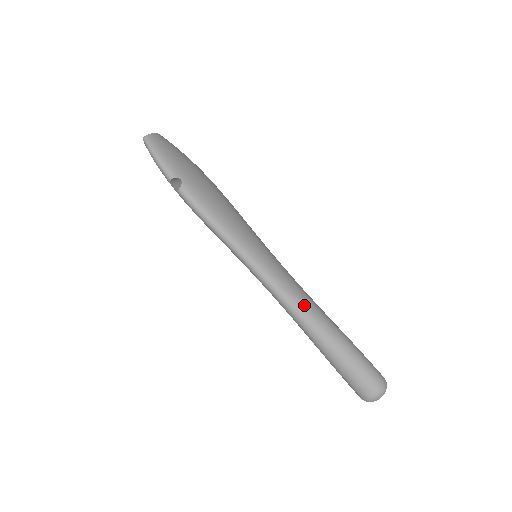
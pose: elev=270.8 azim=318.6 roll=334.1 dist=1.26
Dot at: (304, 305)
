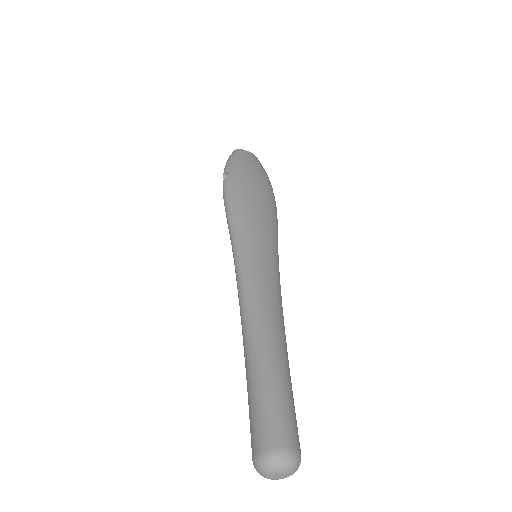
Dot at: (254, 306)
